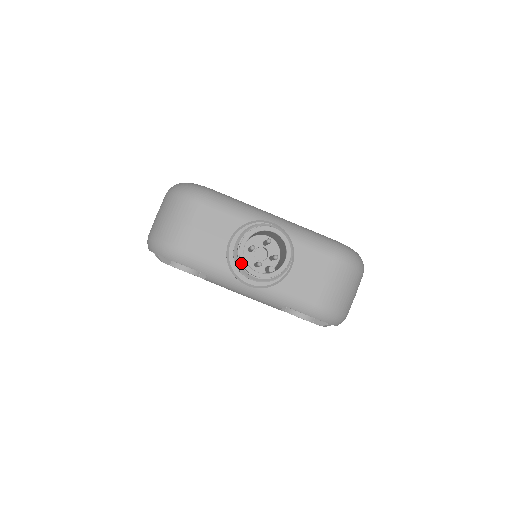
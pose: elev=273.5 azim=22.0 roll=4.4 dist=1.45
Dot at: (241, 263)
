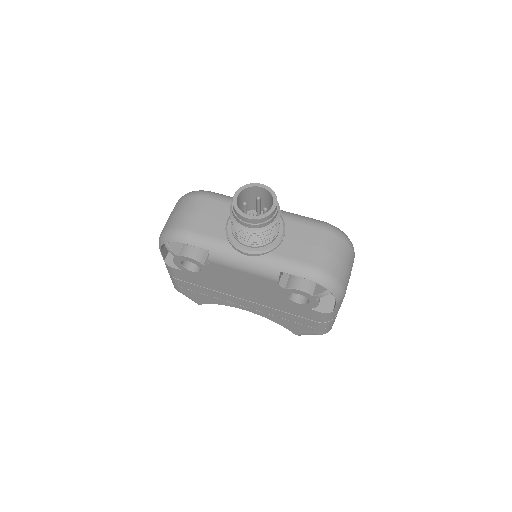
Dot at: (235, 211)
